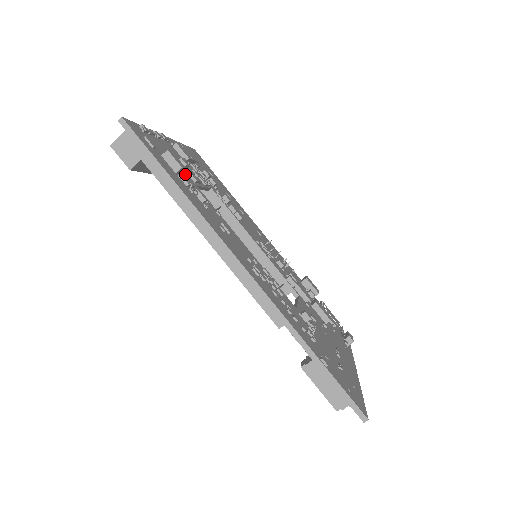
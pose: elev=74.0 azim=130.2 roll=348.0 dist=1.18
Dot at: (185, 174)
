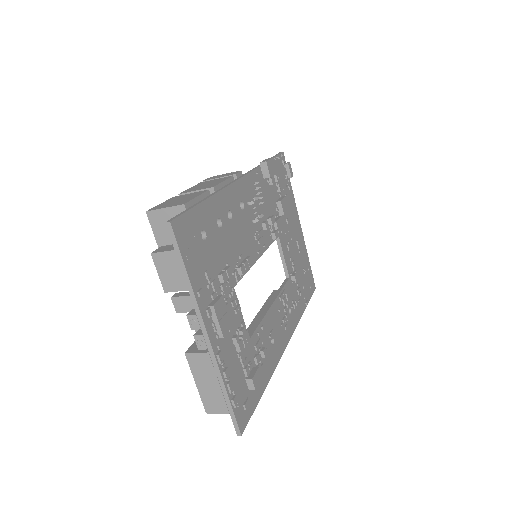
Dot at: (247, 353)
